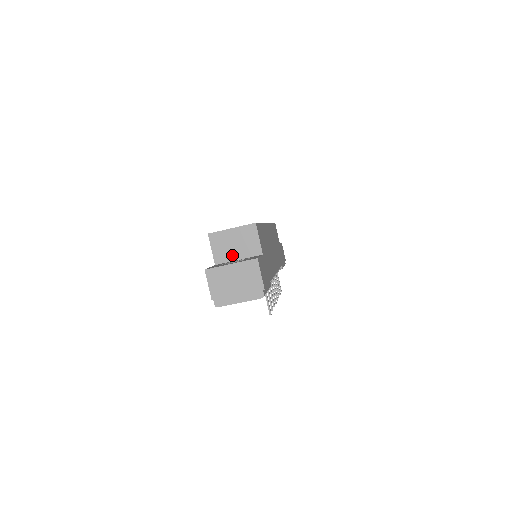
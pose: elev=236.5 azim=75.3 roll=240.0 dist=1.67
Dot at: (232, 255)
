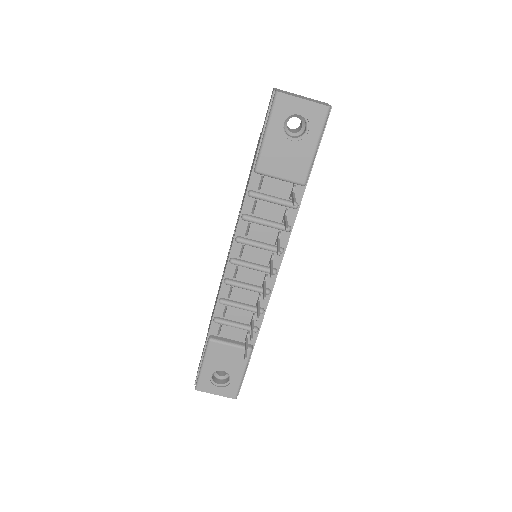
Dot at: occluded
